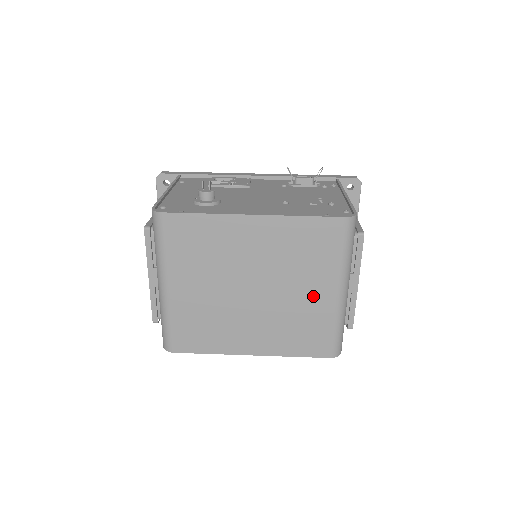
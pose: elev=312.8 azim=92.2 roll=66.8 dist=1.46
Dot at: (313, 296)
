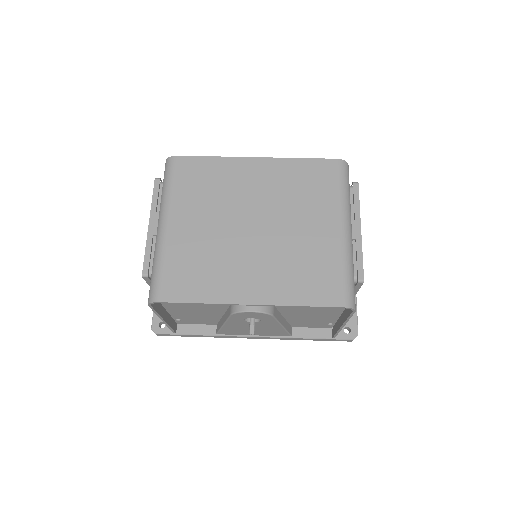
Dot at: (316, 232)
